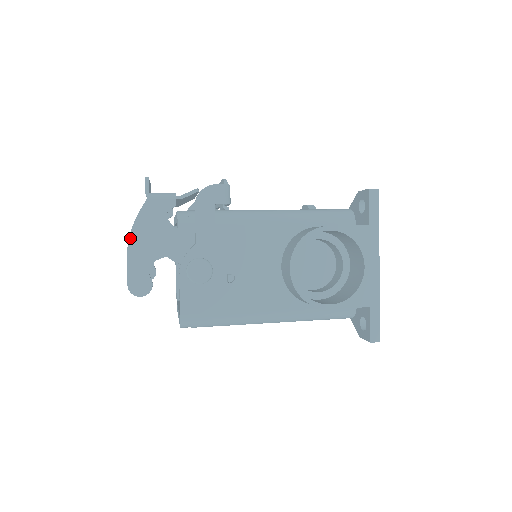
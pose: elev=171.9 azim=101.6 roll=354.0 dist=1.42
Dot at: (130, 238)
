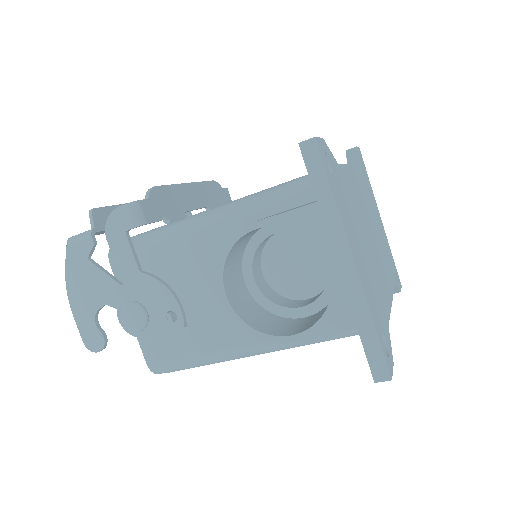
Dot at: (68, 292)
